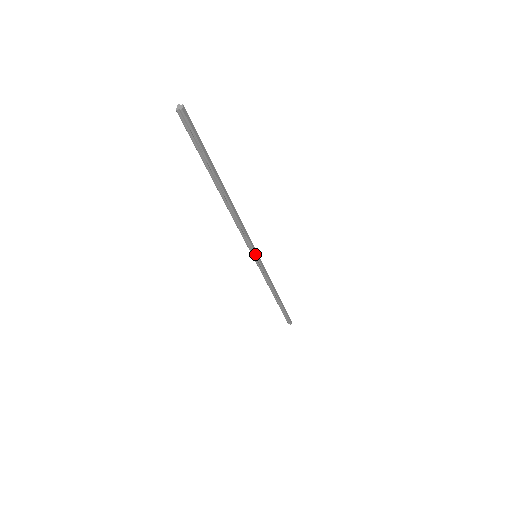
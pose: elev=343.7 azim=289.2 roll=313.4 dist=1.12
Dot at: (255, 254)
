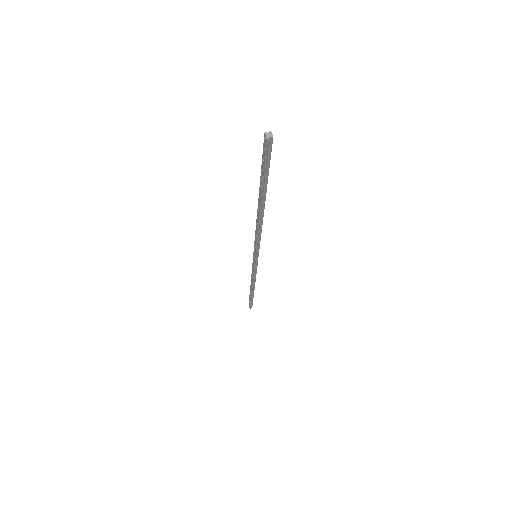
Dot at: (258, 254)
